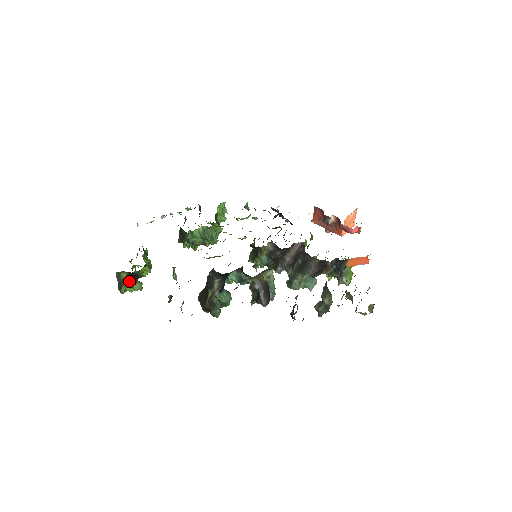
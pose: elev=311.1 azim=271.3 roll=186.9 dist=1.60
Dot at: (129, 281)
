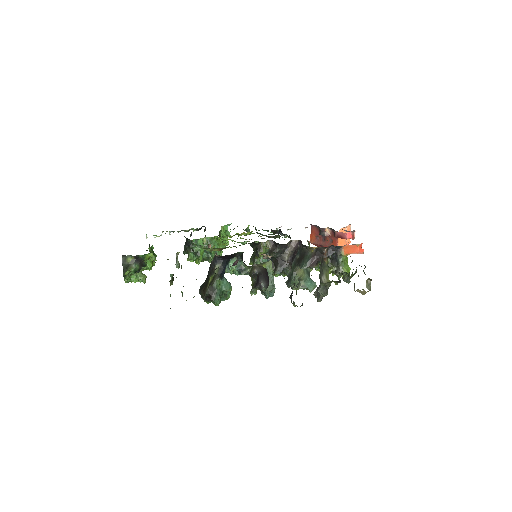
Dot at: (134, 265)
